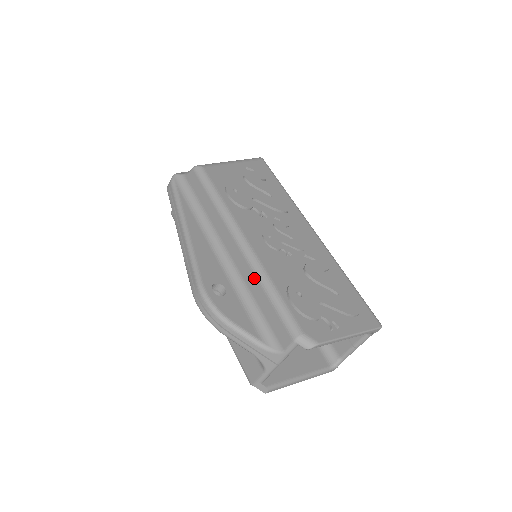
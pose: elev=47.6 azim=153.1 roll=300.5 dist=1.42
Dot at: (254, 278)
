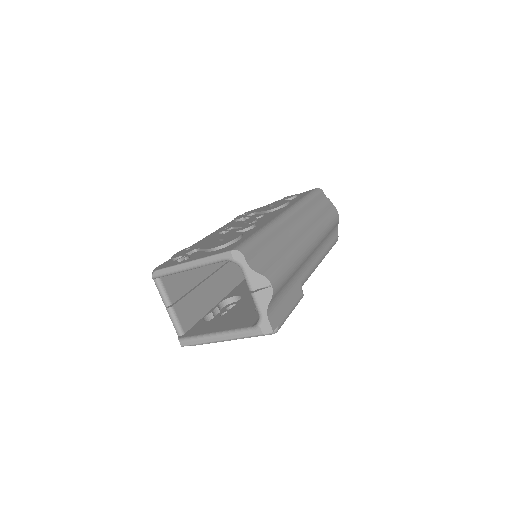
Dot at: occluded
